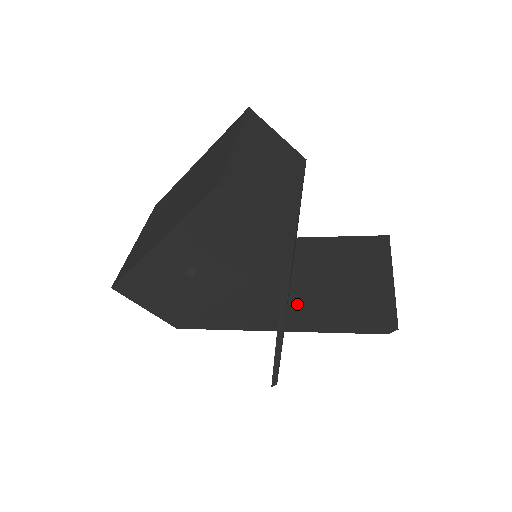
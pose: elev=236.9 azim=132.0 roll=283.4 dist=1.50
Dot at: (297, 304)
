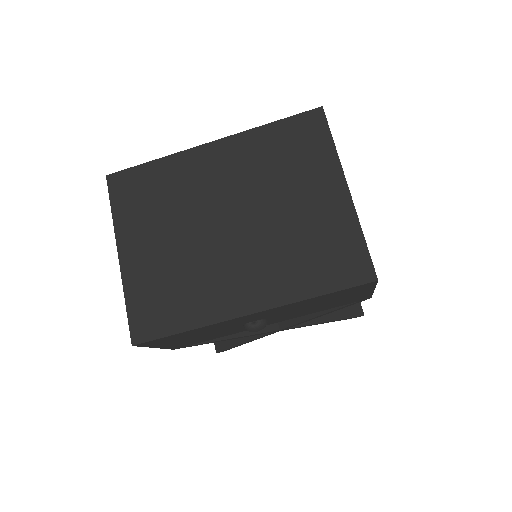
Dot at: occluded
